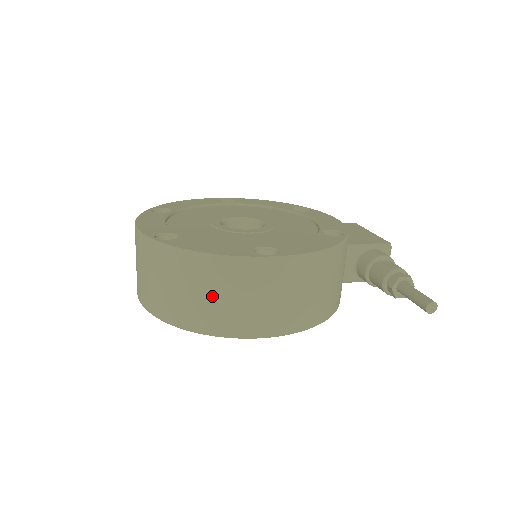
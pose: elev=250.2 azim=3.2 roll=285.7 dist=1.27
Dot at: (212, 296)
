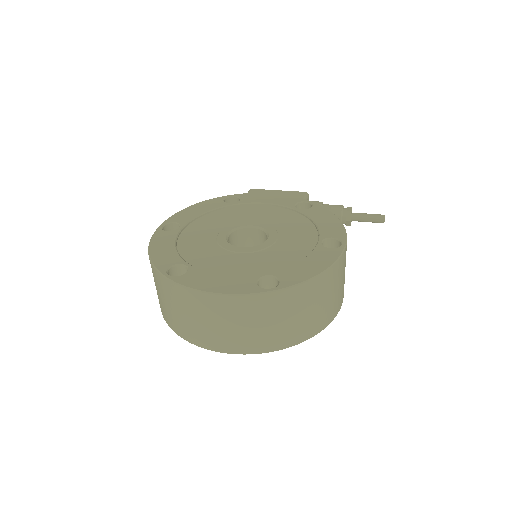
Dot at: (328, 298)
